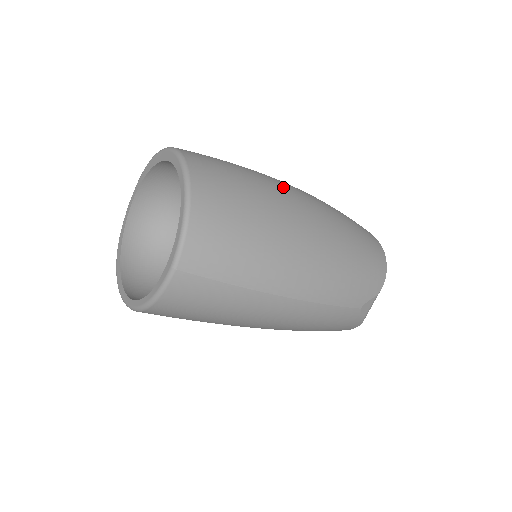
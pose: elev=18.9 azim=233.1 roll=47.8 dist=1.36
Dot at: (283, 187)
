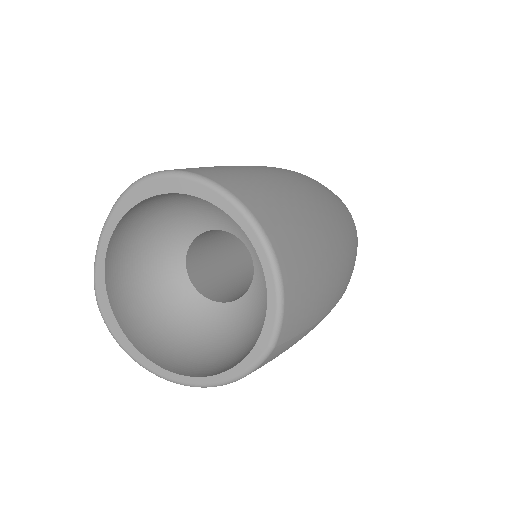
Dot at: (298, 184)
